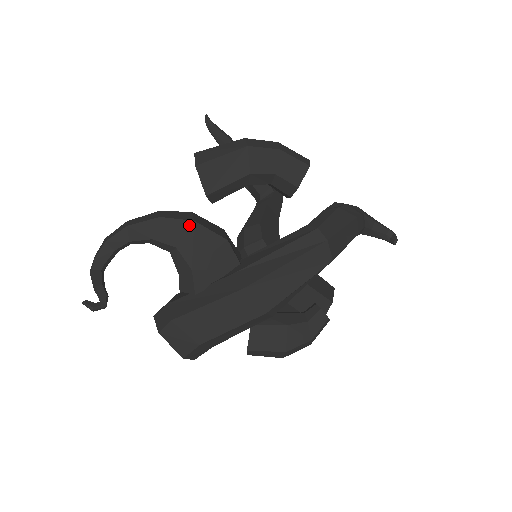
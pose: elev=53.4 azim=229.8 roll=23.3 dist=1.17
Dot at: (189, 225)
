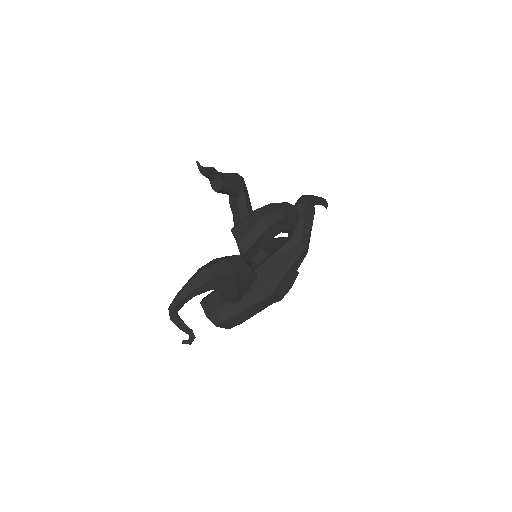
Dot at: (233, 276)
